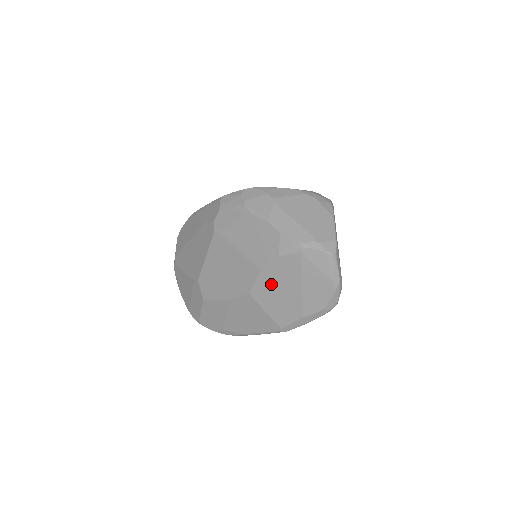
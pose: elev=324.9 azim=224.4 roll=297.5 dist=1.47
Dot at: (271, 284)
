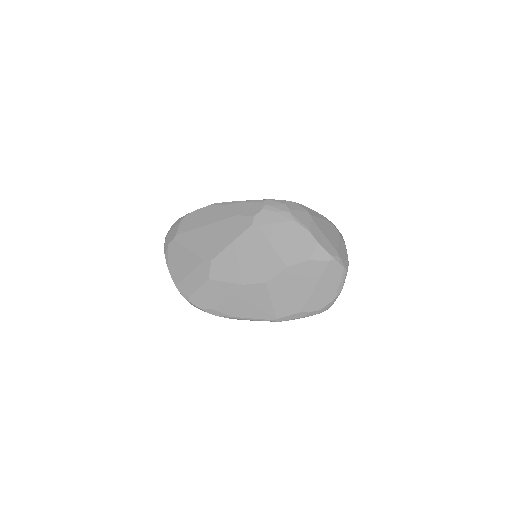
Dot at: (290, 280)
